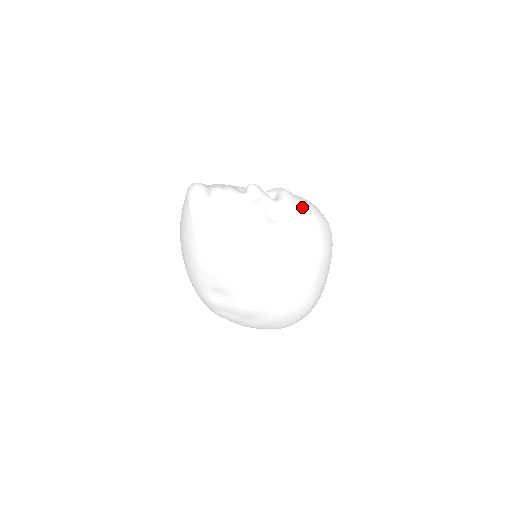
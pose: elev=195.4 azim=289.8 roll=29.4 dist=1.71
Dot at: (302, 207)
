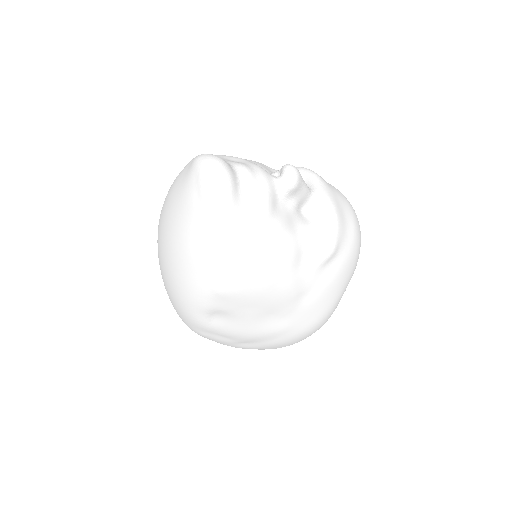
Dot at: (340, 201)
